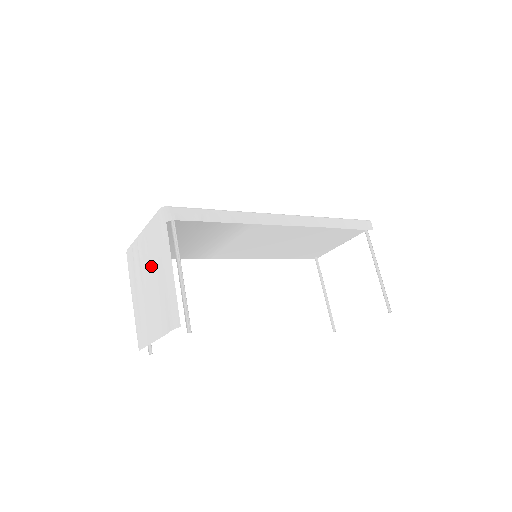
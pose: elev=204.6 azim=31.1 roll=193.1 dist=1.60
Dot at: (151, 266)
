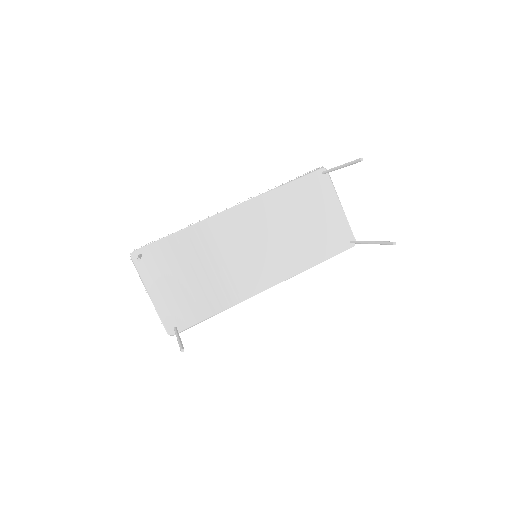
Dot at: occluded
